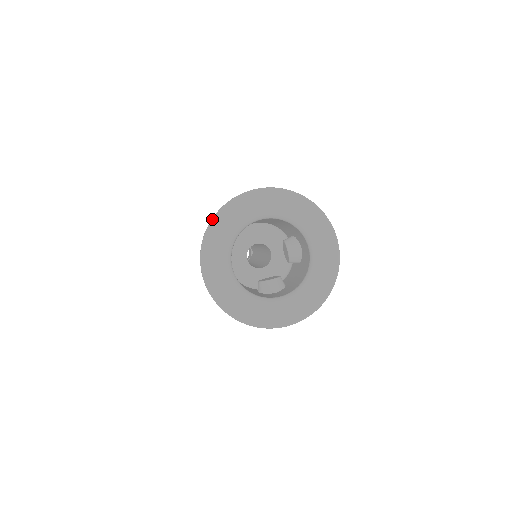
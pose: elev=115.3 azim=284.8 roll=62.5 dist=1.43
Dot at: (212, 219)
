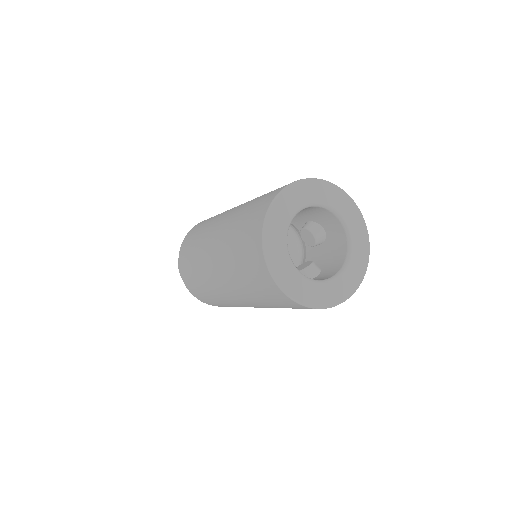
Dot at: (264, 223)
